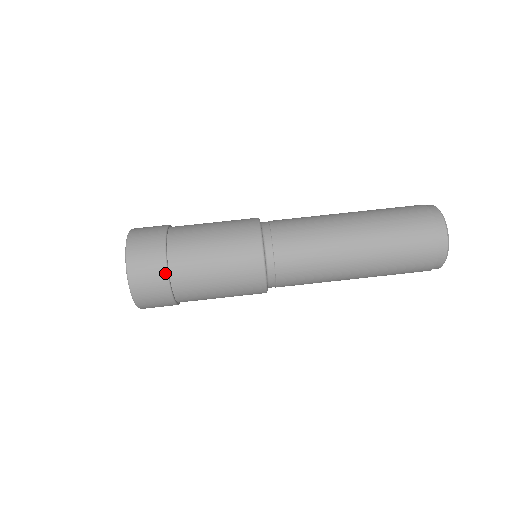
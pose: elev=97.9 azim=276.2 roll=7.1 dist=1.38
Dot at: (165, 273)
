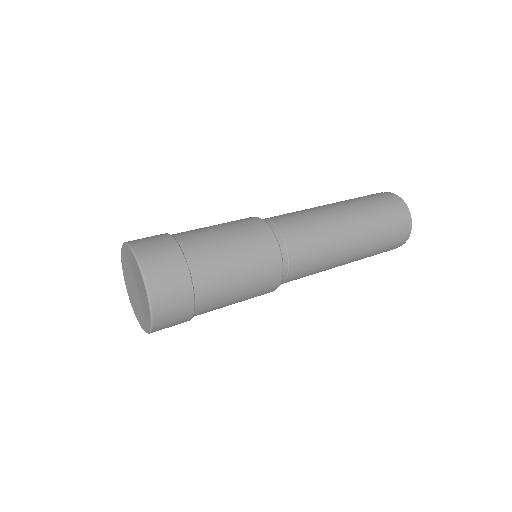
Dot at: occluded
